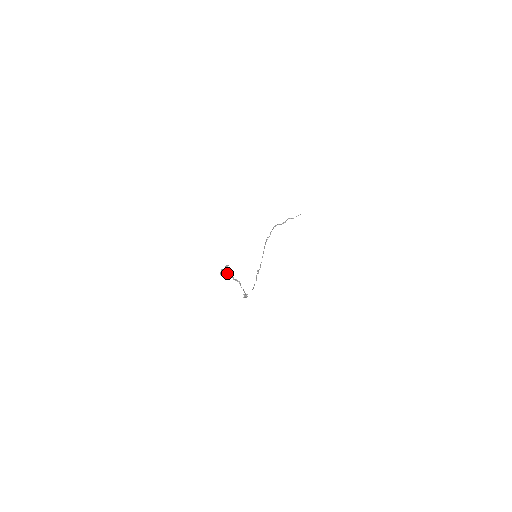
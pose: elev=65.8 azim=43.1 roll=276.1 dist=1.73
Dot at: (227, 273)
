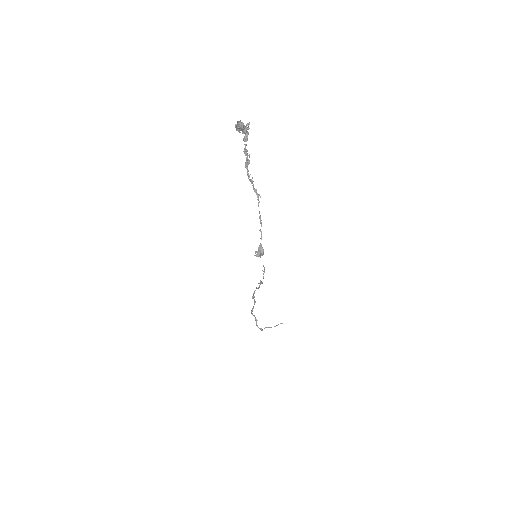
Dot at: (246, 135)
